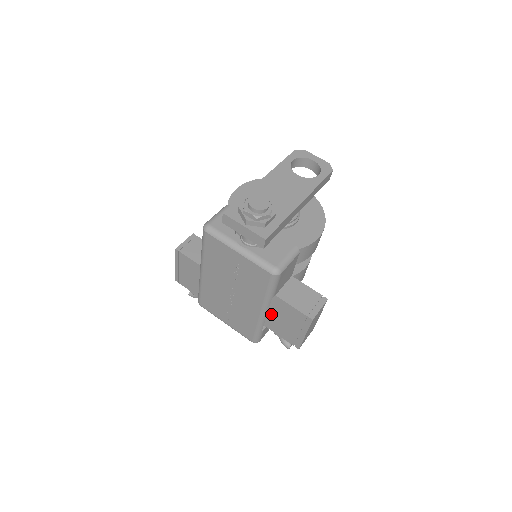
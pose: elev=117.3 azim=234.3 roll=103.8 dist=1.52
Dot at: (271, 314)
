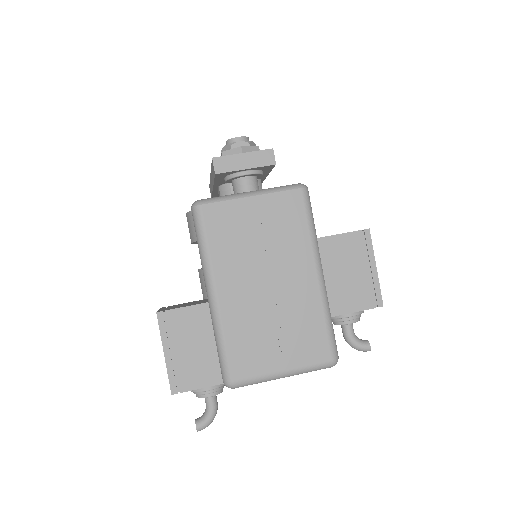
Dot at: (326, 281)
